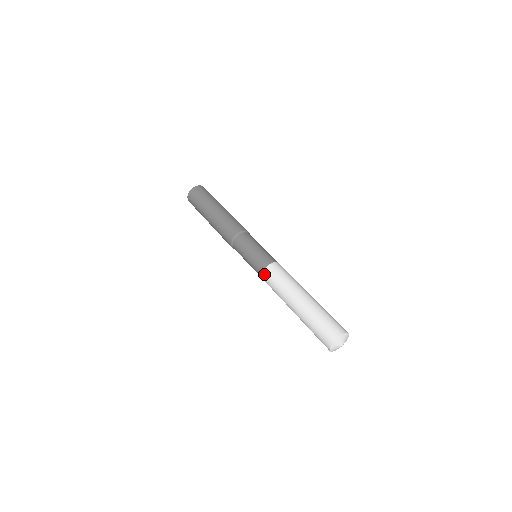
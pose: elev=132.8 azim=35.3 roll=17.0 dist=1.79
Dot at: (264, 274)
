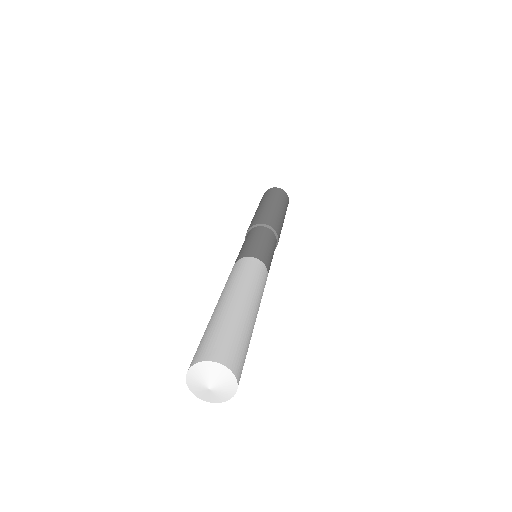
Dot at: occluded
